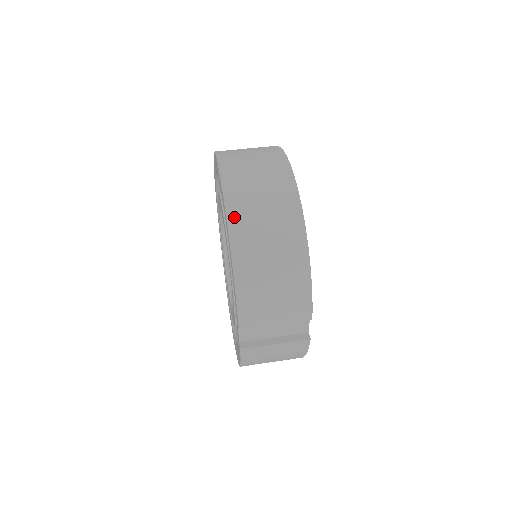
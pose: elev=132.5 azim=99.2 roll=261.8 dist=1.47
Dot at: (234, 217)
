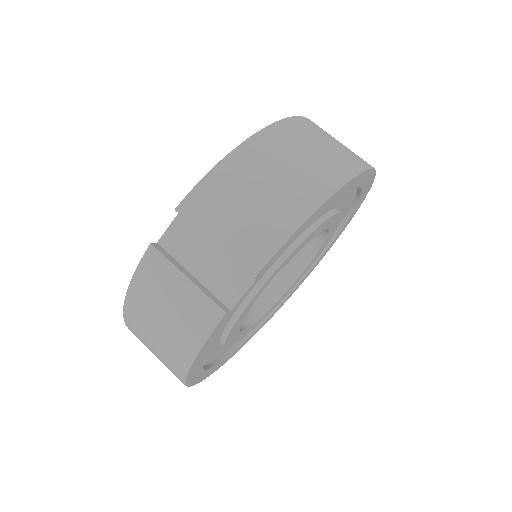
Dot at: (286, 125)
